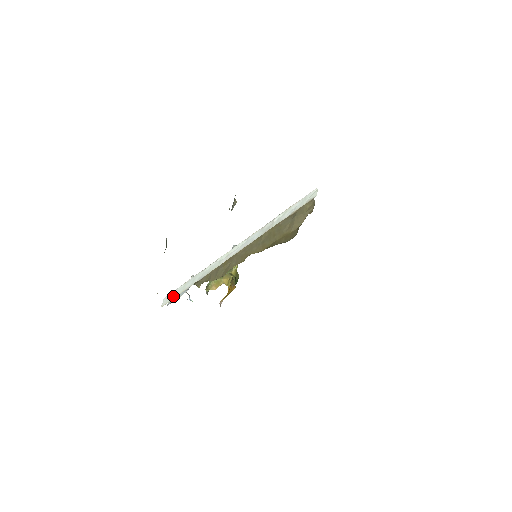
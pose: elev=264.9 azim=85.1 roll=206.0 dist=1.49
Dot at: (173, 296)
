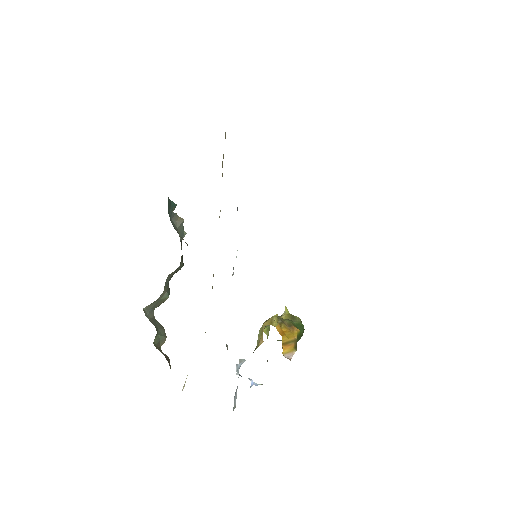
Dot at: occluded
